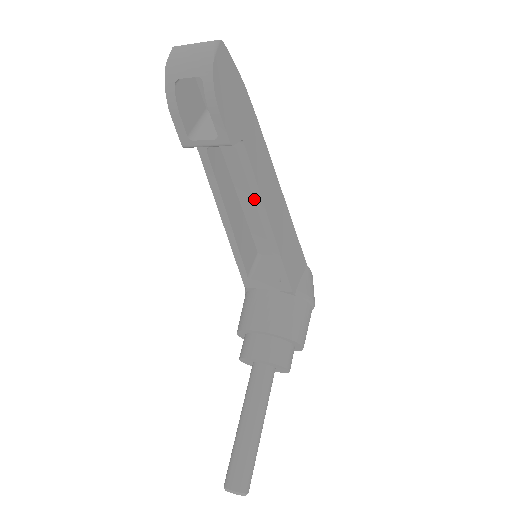
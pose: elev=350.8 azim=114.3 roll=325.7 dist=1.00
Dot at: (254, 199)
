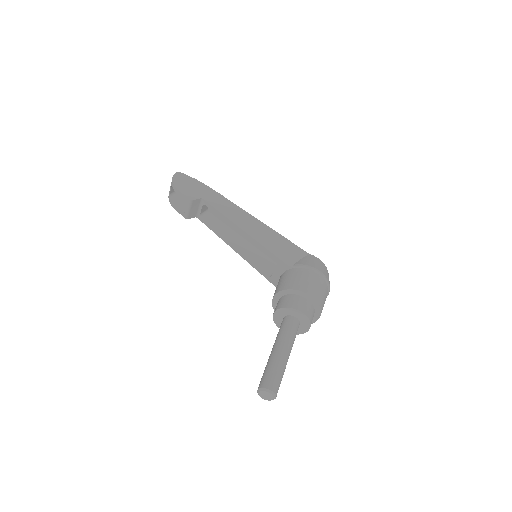
Dot at: (227, 222)
